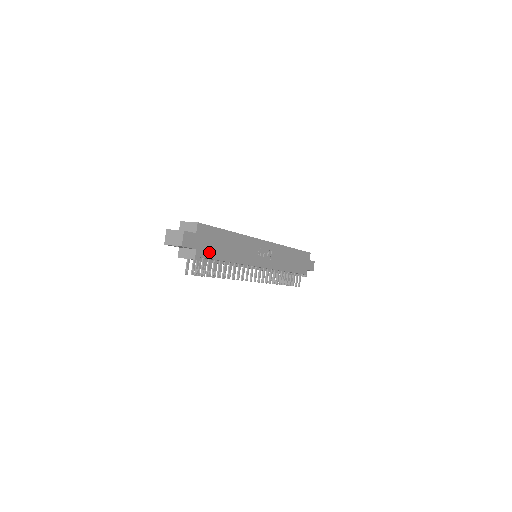
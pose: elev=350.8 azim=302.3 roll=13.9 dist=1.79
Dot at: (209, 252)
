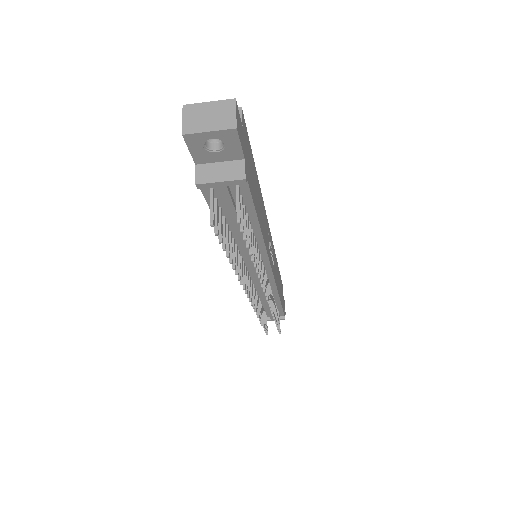
Dot at: (250, 185)
